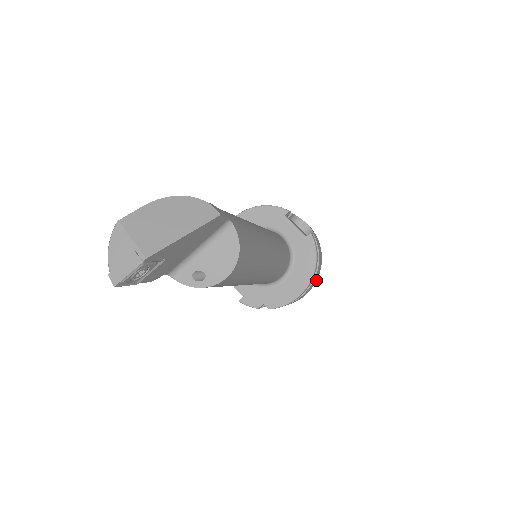
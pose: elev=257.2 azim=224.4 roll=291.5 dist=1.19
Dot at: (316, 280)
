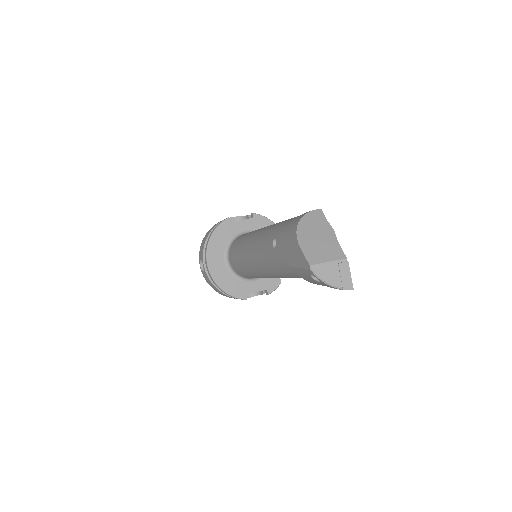
Dot at: occluded
